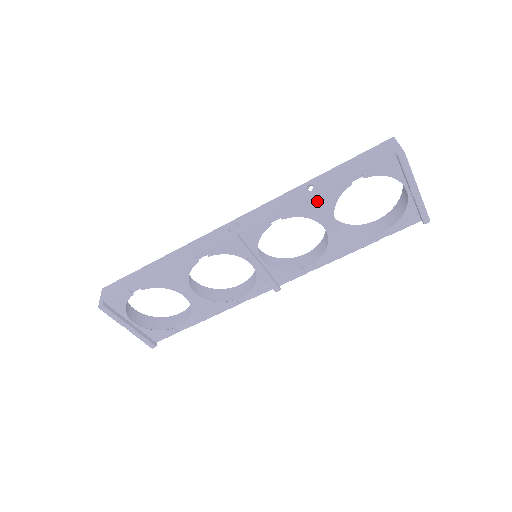
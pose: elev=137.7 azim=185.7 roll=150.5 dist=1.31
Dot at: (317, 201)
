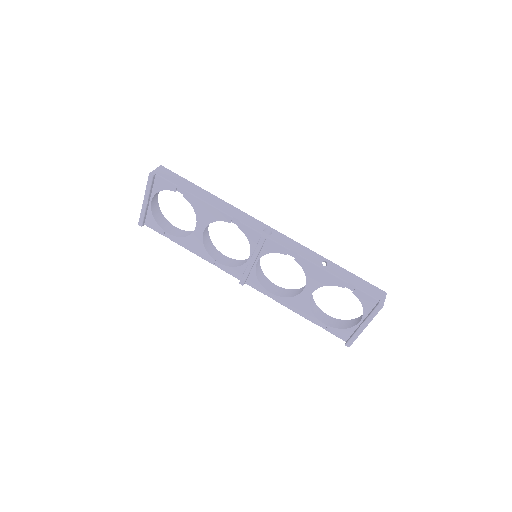
Dot at: (320, 274)
